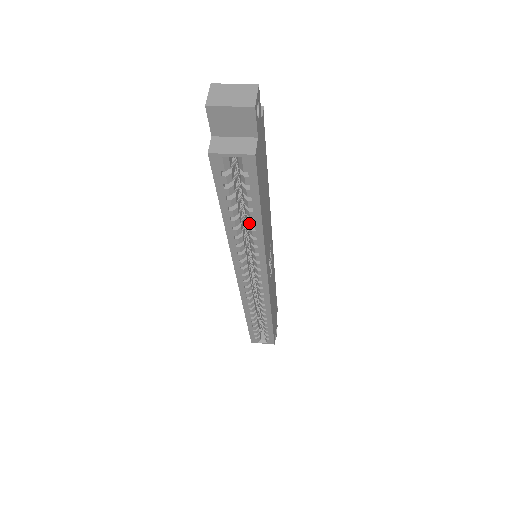
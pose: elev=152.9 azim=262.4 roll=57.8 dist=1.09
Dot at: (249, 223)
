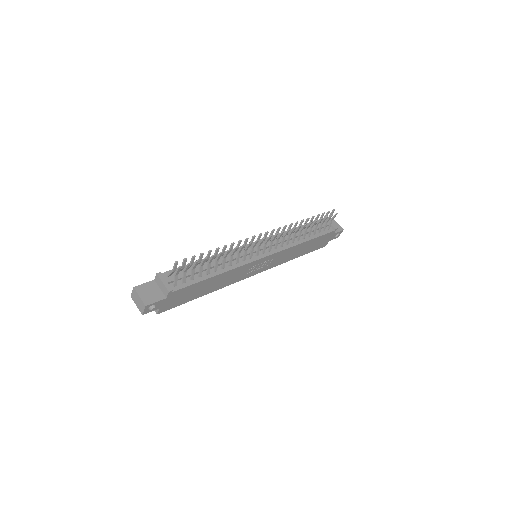
Dot at: occluded
